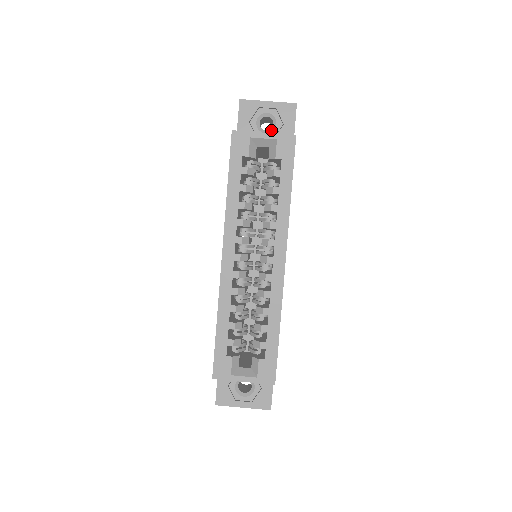
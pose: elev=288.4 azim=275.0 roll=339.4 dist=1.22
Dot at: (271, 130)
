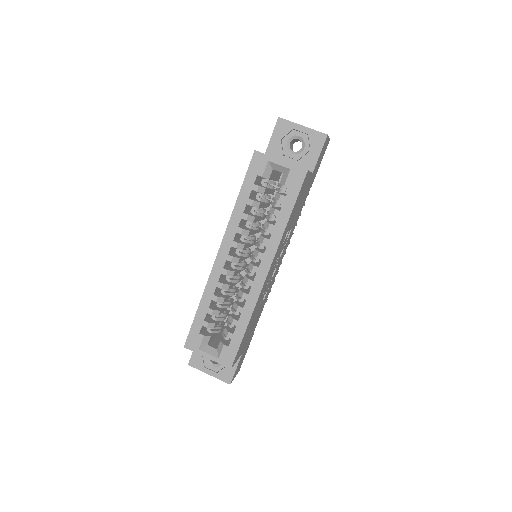
Dot at: (298, 152)
